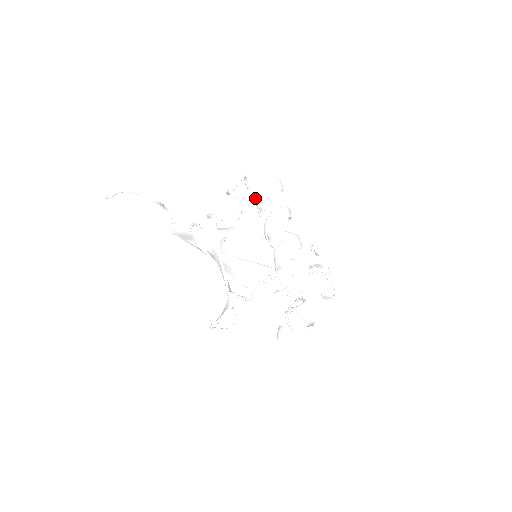
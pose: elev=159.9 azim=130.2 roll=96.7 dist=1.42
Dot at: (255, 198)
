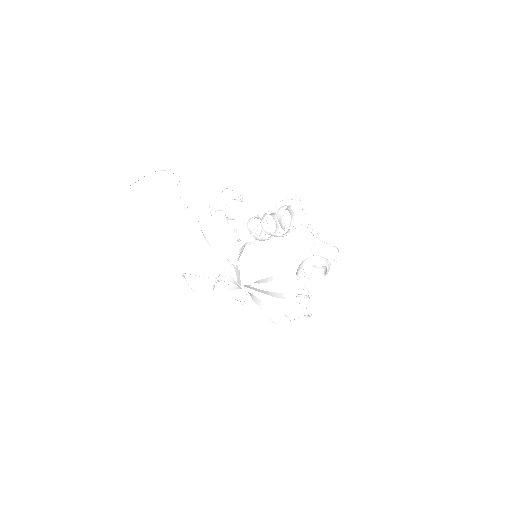
Dot at: (247, 224)
